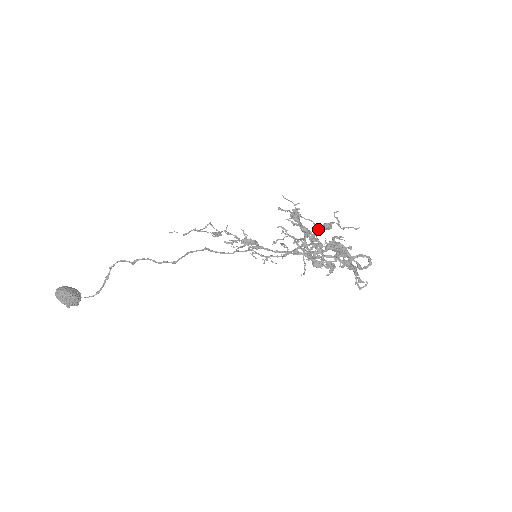
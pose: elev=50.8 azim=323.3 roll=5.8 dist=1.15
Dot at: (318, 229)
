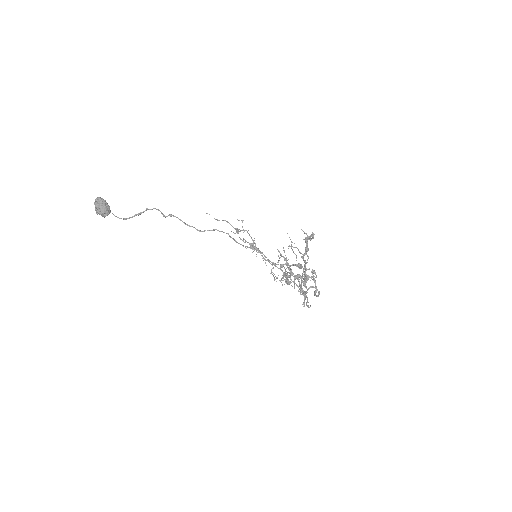
Dot at: occluded
